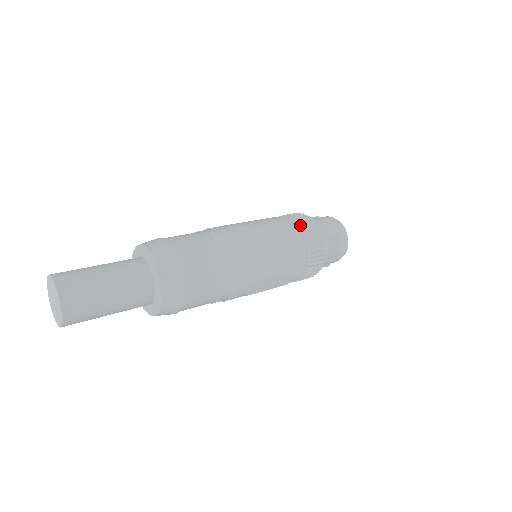
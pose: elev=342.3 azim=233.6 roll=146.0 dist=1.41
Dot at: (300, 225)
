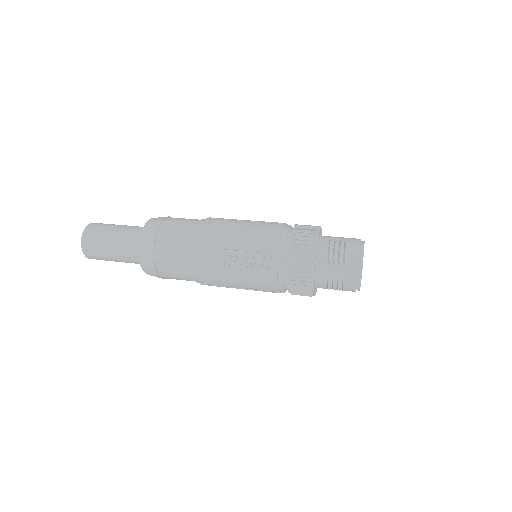
Dot at: (297, 224)
